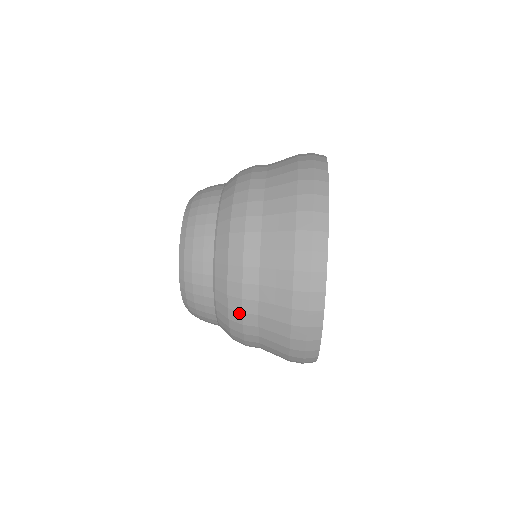
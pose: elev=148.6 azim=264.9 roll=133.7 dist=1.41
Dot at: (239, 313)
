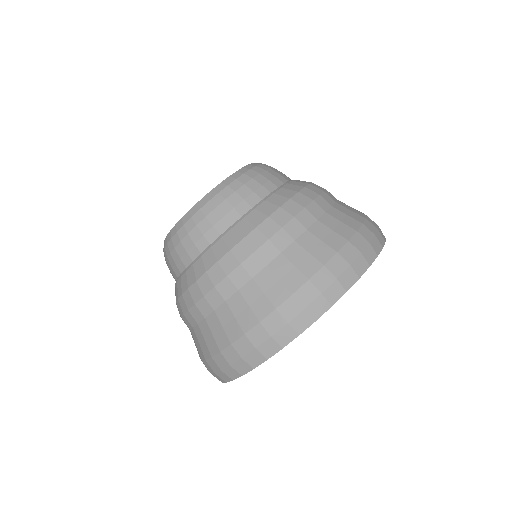
Dot at: occluded
